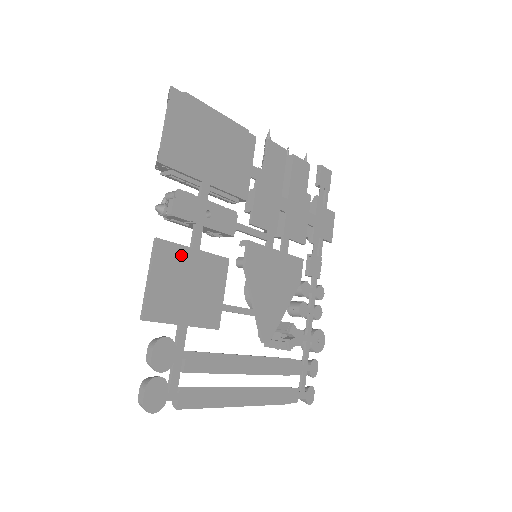
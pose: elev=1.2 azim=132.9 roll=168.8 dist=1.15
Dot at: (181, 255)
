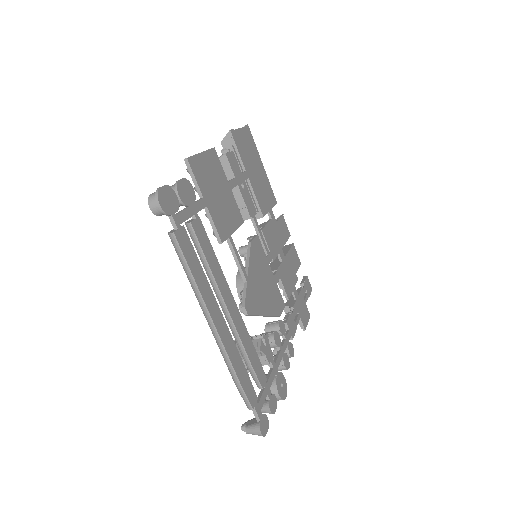
Dot at: (221, 174)
